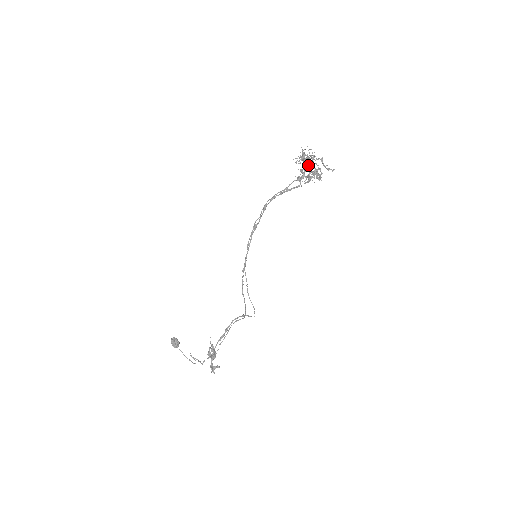
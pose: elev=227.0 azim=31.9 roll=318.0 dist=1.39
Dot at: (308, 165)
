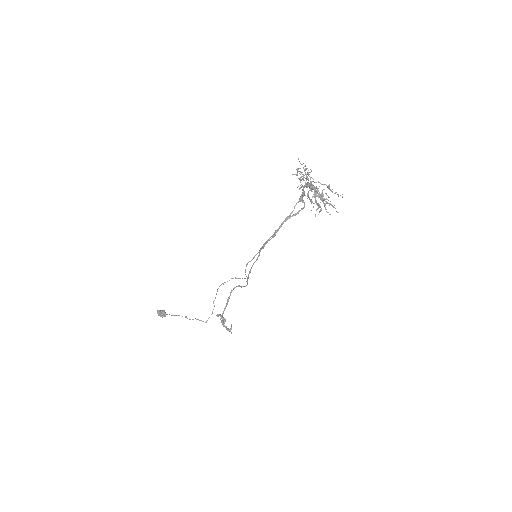
Dot at: (308, 186)
